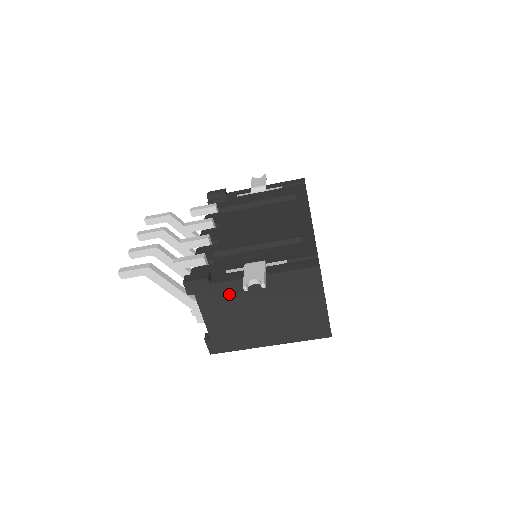
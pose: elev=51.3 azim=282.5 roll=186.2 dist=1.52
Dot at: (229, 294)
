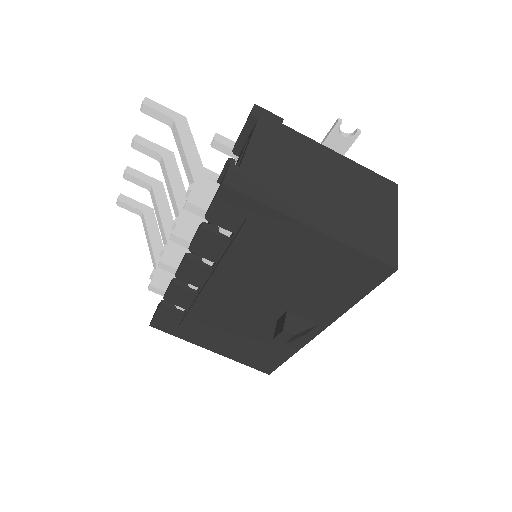
Dot at: (296, 144)
